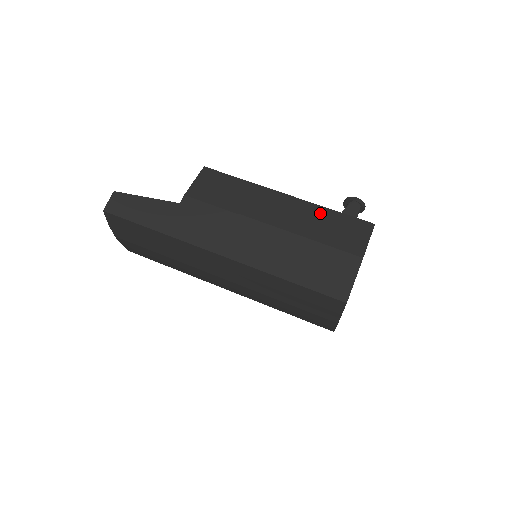
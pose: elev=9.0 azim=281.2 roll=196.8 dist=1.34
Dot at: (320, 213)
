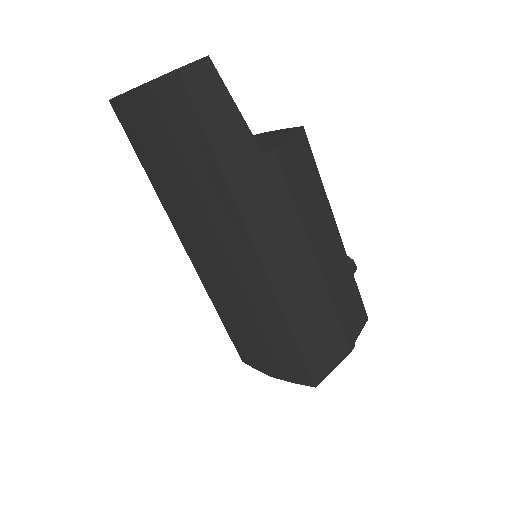
Dot at: (348, 277)
